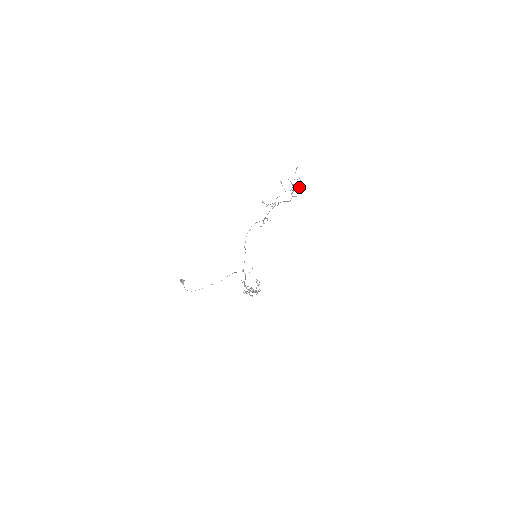
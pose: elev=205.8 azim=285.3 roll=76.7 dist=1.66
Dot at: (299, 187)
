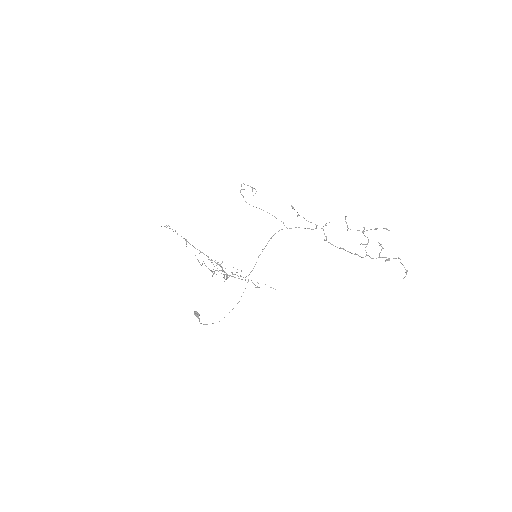
Dot at: occluded
